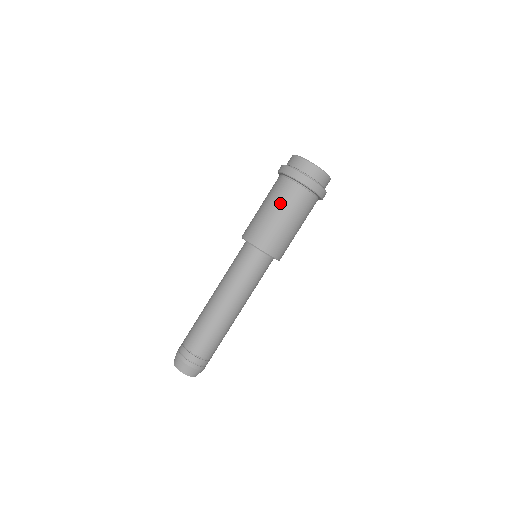
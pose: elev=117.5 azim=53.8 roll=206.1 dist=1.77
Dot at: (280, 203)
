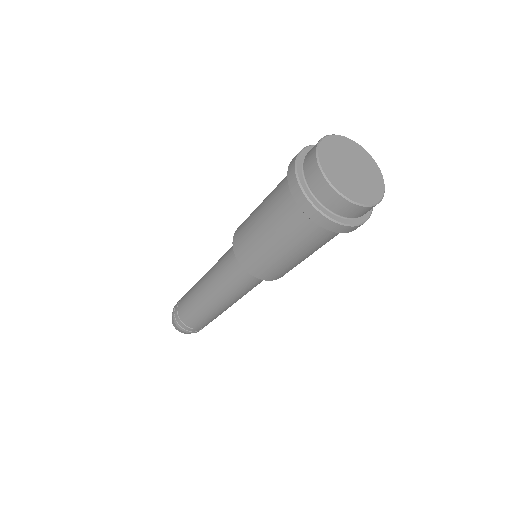
Dot at: (274, 224)
